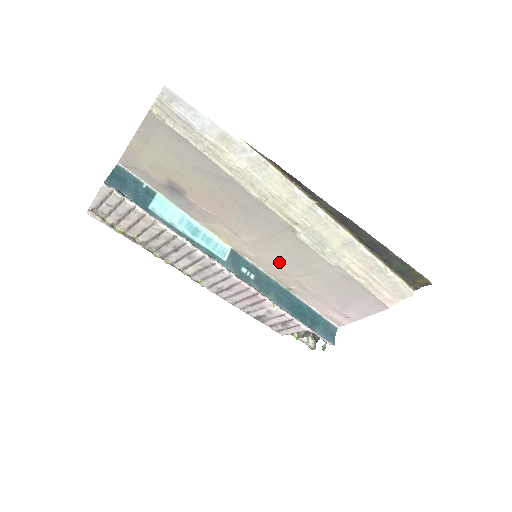
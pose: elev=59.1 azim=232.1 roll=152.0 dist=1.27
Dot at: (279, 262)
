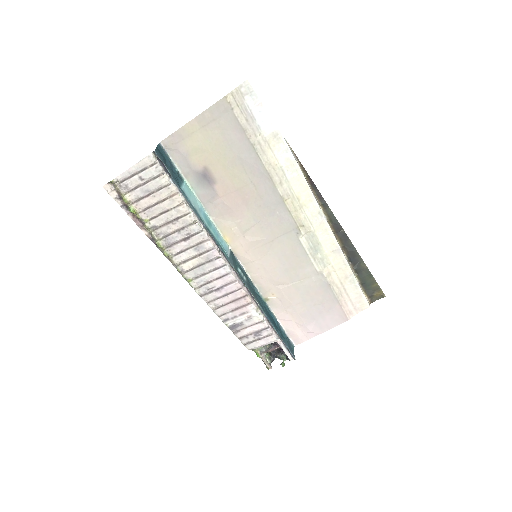
Dot at: (271, 266)
